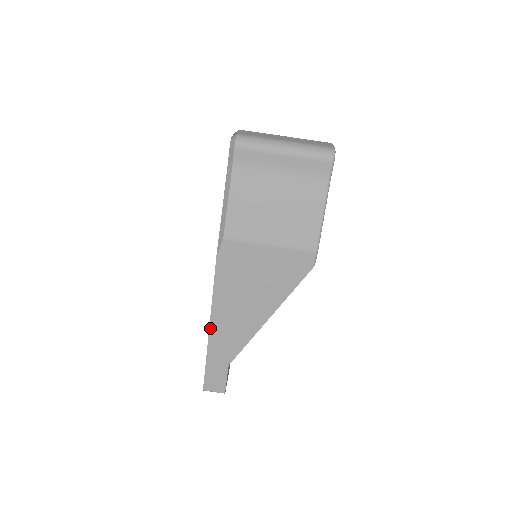
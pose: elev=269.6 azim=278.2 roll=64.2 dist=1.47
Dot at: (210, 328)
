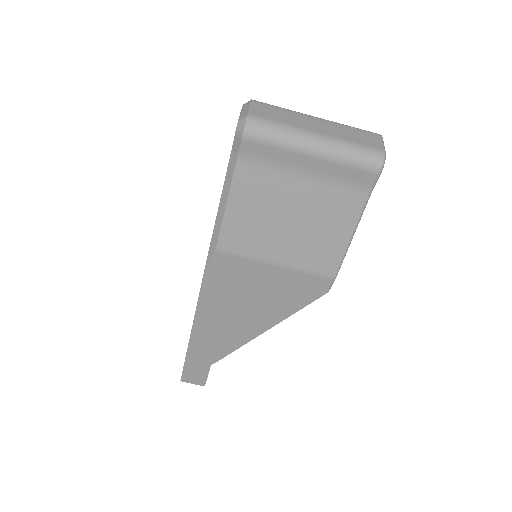
Dot at: (192, 332)
